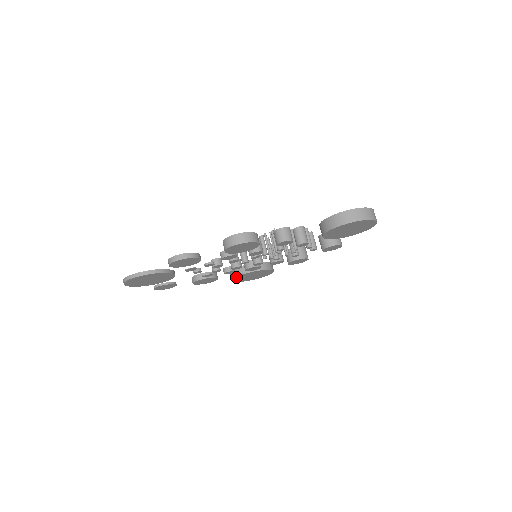
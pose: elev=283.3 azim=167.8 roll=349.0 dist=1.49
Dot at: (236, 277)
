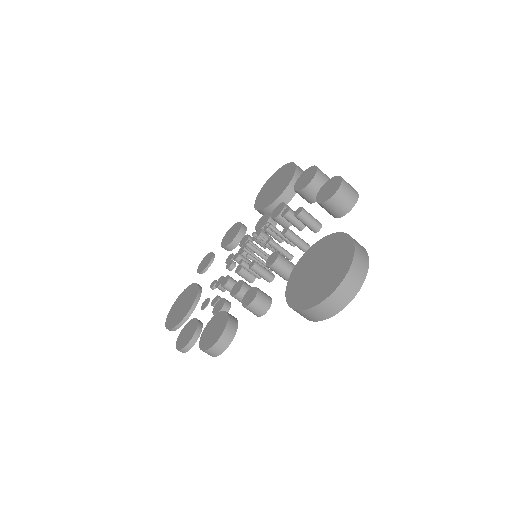
Dot at: occluded
